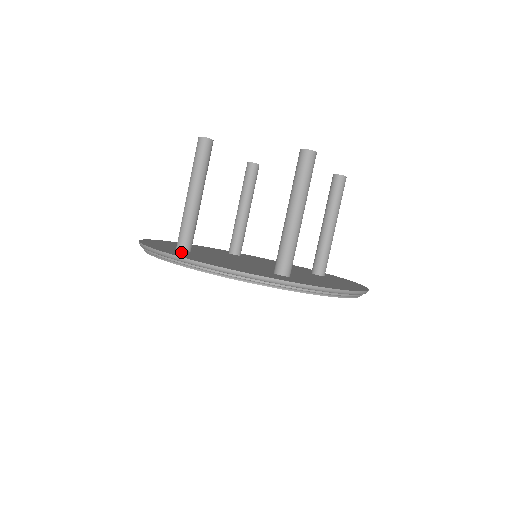
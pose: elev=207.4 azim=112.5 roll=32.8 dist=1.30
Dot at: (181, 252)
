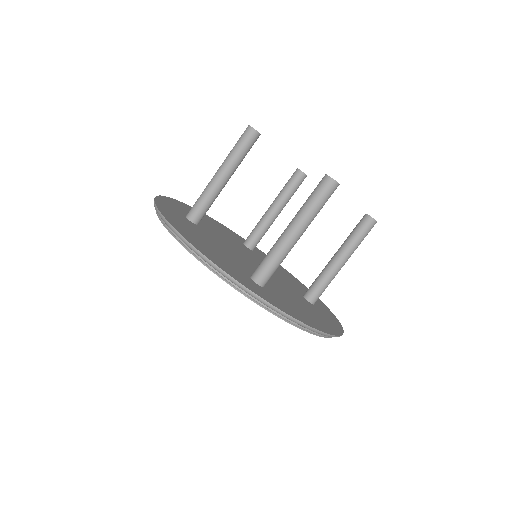
Dot at: (182, 221)
